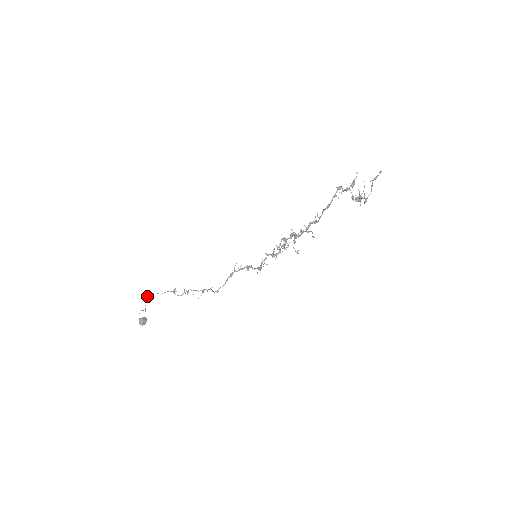
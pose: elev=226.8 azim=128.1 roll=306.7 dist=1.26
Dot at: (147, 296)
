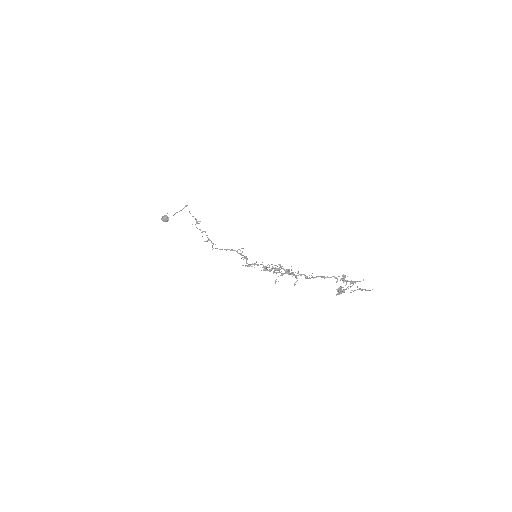
Dot at: occluded
